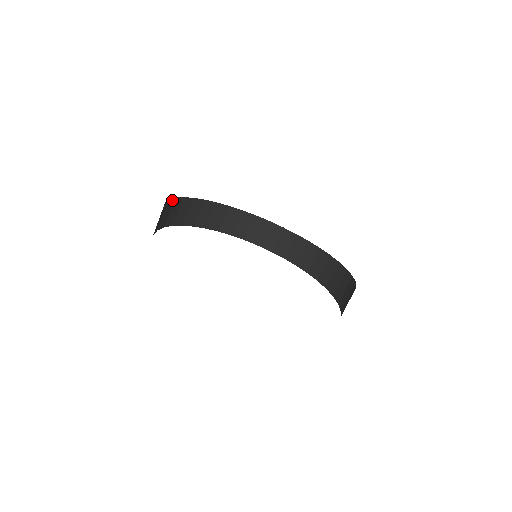
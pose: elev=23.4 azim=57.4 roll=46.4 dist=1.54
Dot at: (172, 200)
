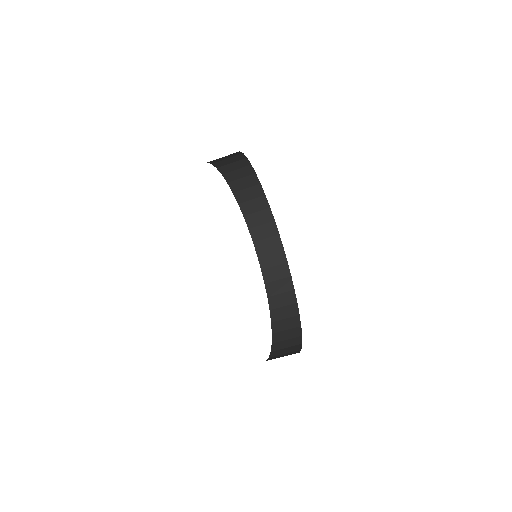
Dot at: occluded
